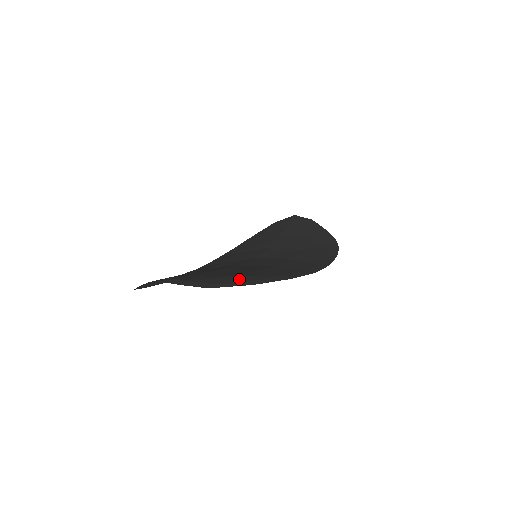
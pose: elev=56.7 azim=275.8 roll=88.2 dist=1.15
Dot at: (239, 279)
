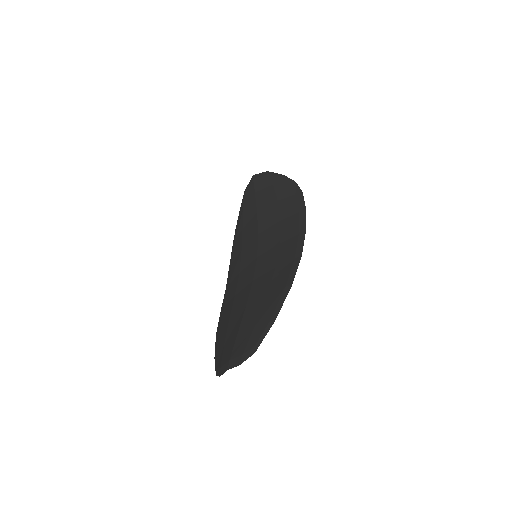
Dot at: (264, 322)
